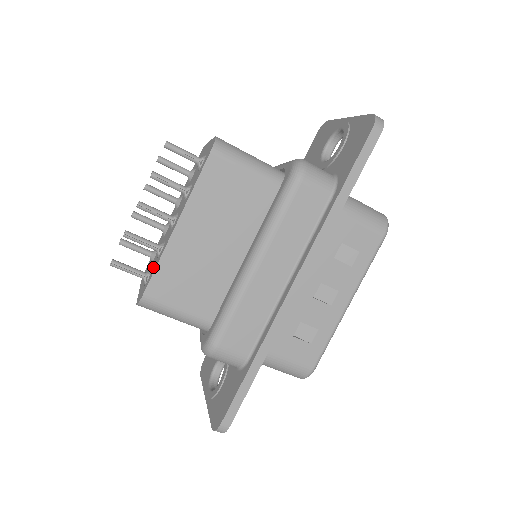
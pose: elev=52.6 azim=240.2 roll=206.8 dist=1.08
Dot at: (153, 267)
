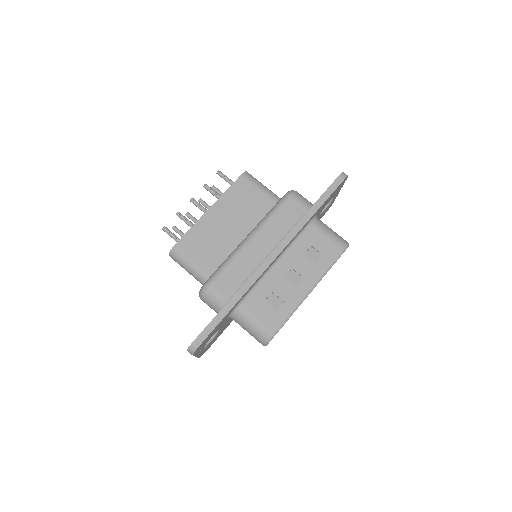
Dot at: occluded
